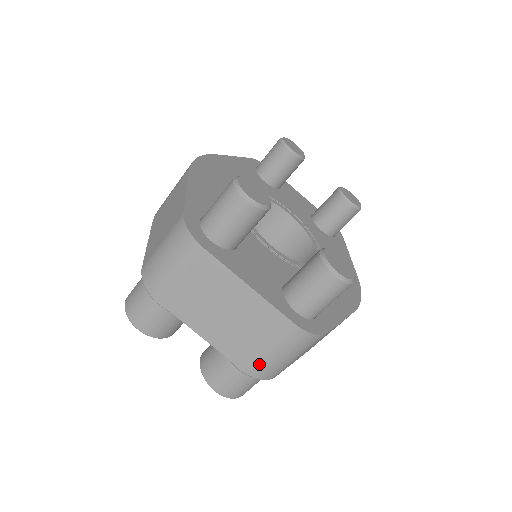
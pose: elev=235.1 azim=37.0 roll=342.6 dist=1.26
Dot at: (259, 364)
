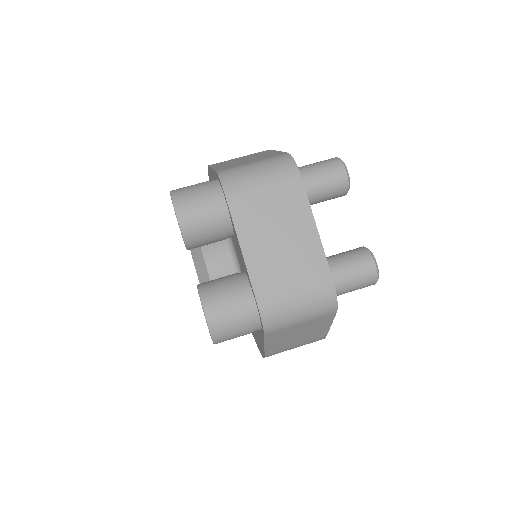
Dot at: (276, 303)
